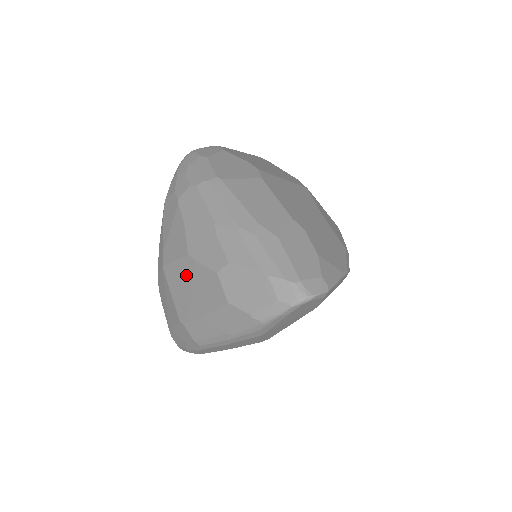
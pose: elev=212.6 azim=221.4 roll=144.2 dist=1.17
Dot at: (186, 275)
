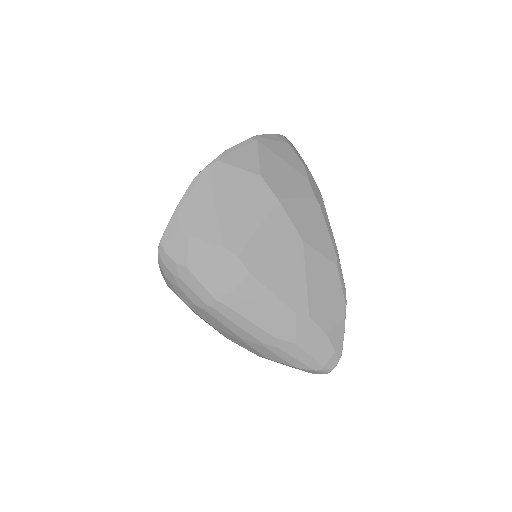
Dot at: occluded
